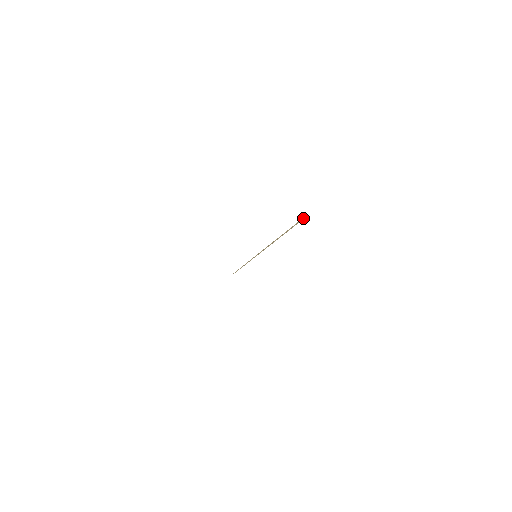
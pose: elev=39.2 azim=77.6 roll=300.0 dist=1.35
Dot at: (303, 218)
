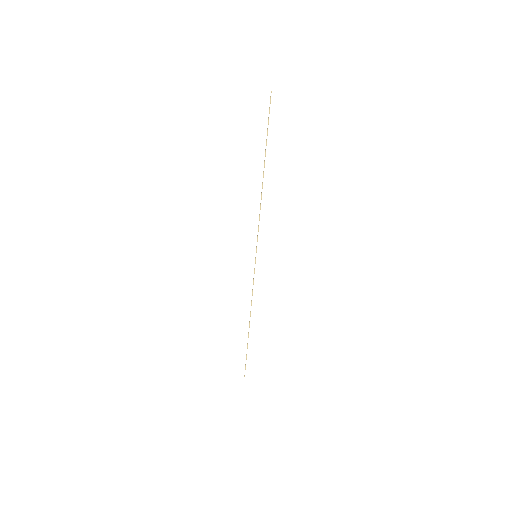
Dot at: (271, 91)
